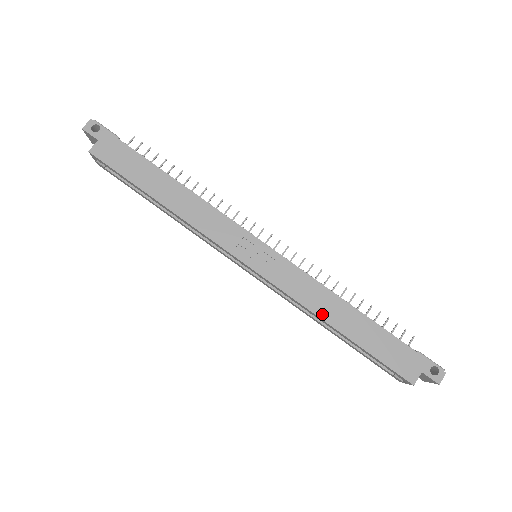
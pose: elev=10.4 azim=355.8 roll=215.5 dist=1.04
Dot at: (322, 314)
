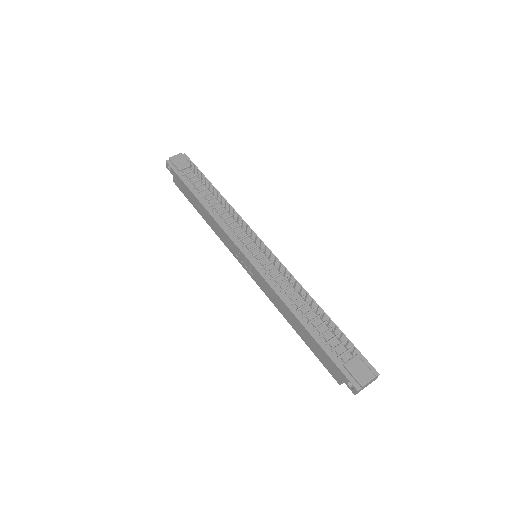
Dot at: (283, 314)
